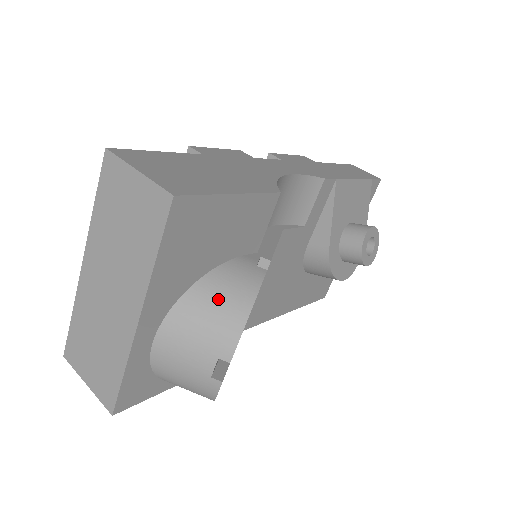
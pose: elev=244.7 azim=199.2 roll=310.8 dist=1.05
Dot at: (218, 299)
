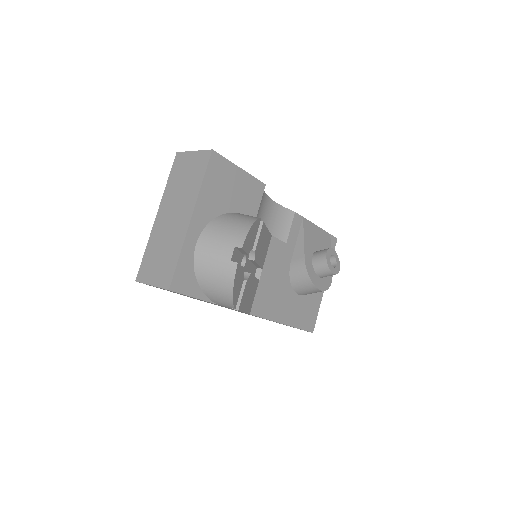
Dot at: (234, 220)
